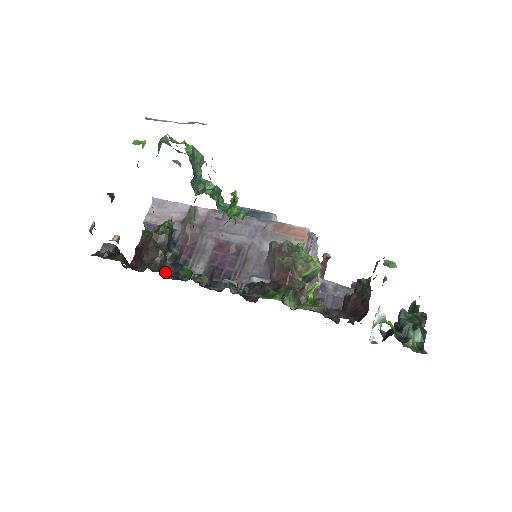
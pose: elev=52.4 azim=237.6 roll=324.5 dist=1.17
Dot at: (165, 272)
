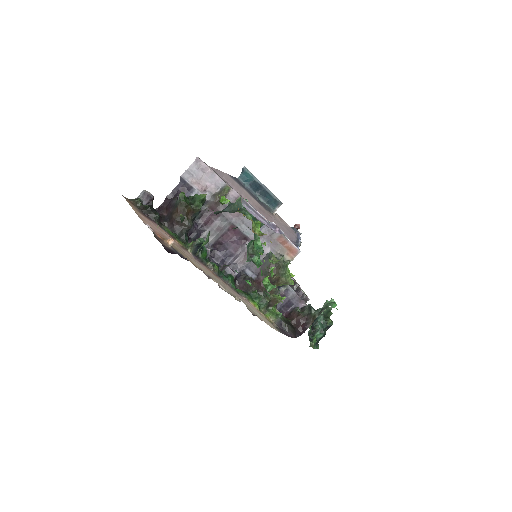
Dot at: (187, 241)
